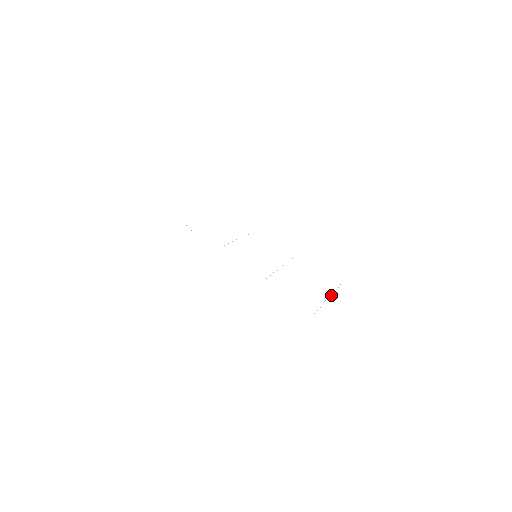
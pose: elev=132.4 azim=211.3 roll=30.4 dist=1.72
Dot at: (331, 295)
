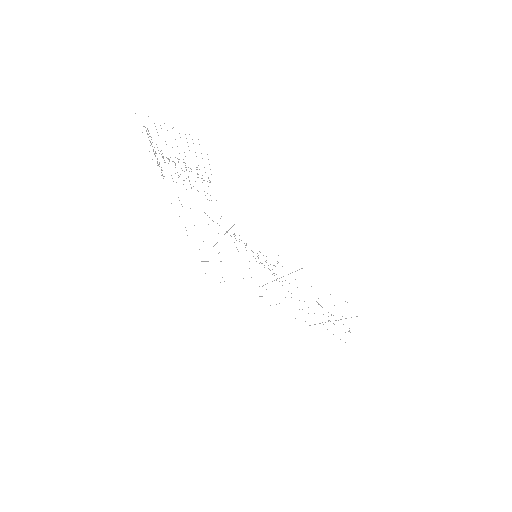
Dot at: (325, 322)
